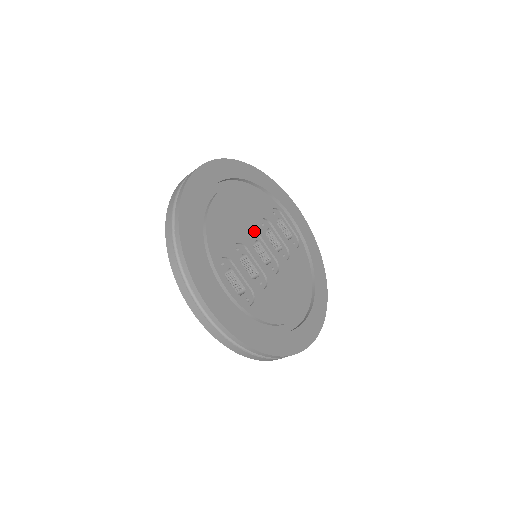
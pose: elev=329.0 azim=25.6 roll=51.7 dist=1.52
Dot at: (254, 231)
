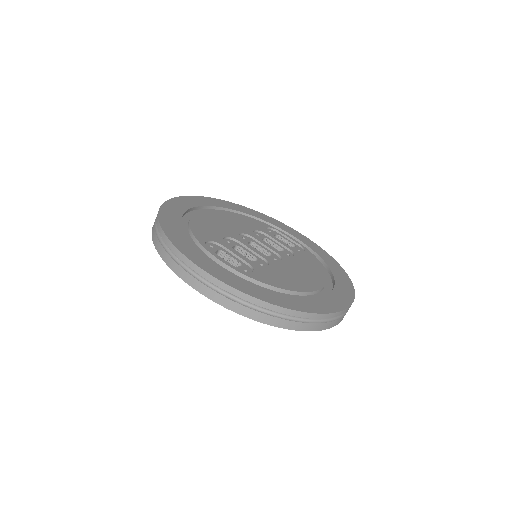
Dot at: (247, 236)
